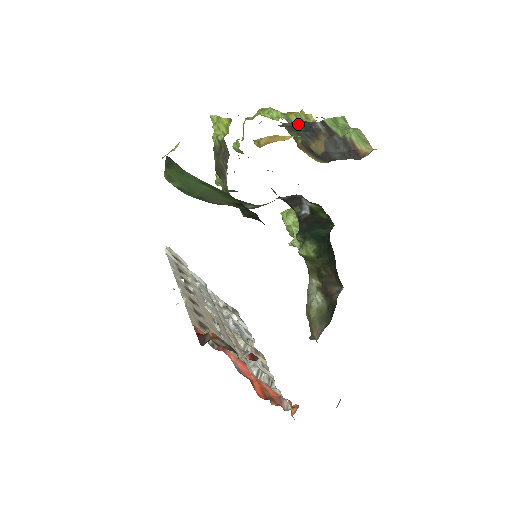
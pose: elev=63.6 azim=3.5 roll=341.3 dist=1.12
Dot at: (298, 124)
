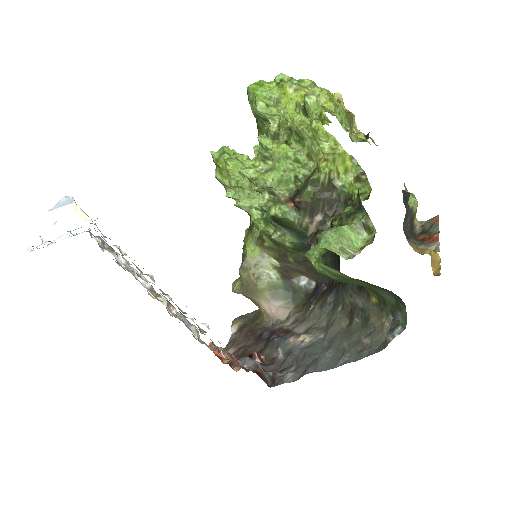
Dot at: (403, 195)
